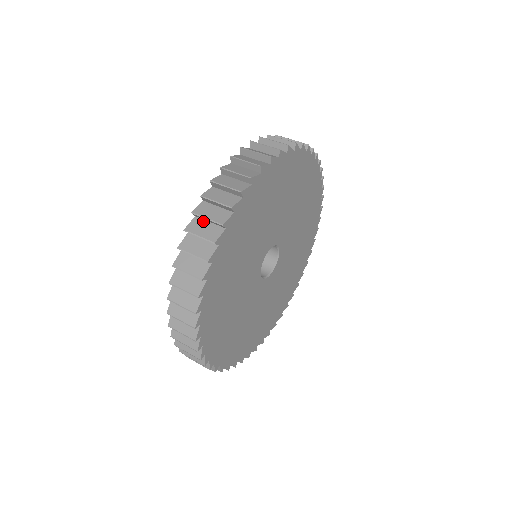
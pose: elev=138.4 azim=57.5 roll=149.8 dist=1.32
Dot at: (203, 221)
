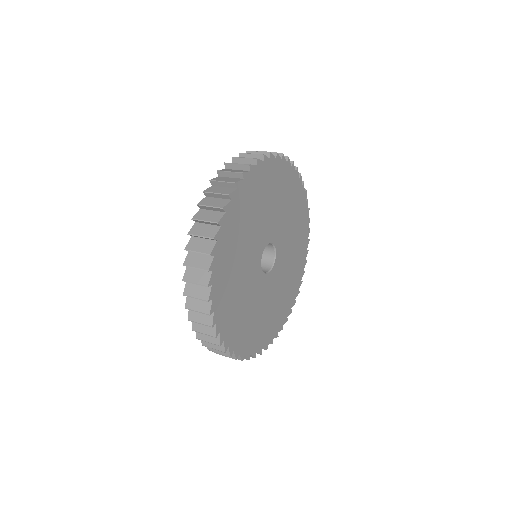
Dot at: occluded
